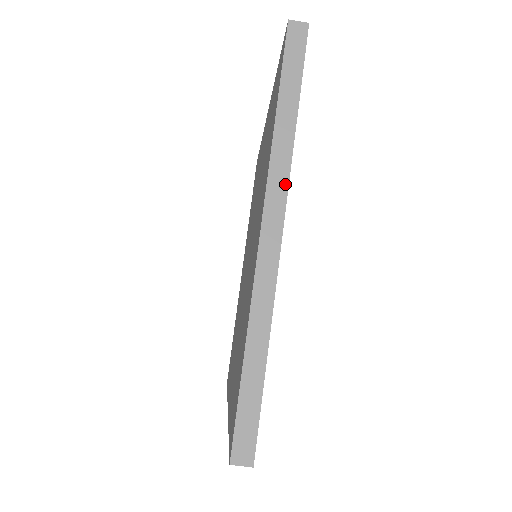
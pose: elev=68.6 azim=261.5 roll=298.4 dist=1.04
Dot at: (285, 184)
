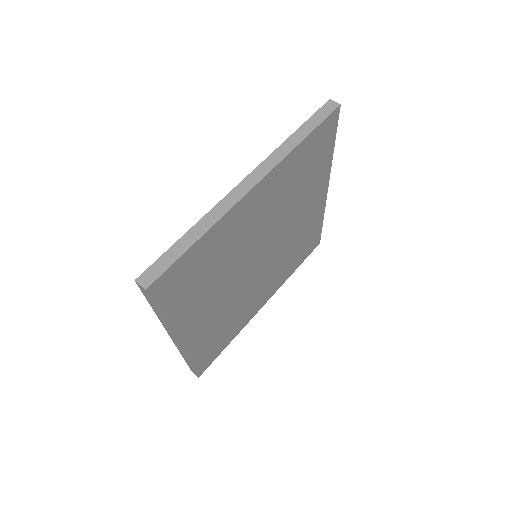
Dot at: (273, 166)
